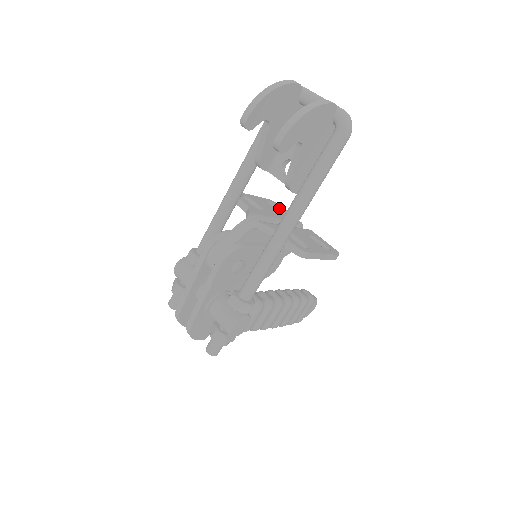
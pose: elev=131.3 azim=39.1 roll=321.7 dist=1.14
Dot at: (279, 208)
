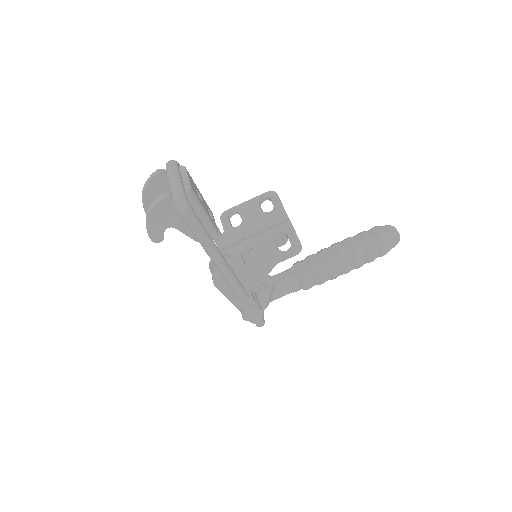
Dot at: (271, 201)
